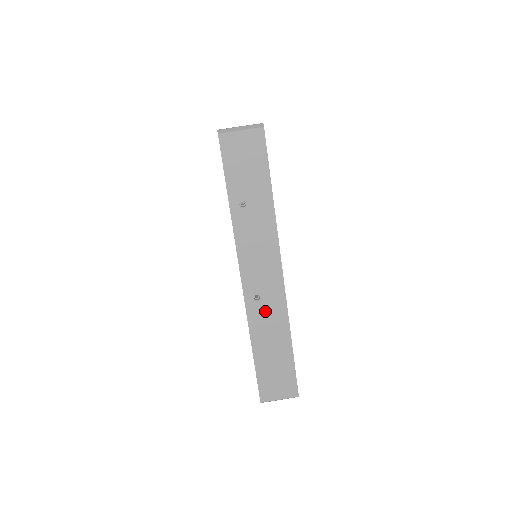
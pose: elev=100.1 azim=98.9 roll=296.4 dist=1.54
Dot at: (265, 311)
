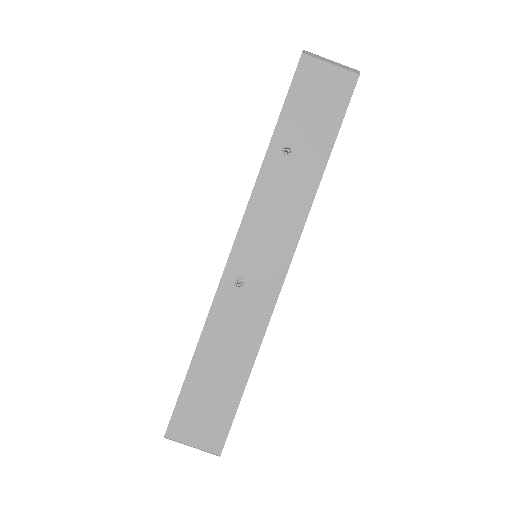
Dot at: (240, 306)
